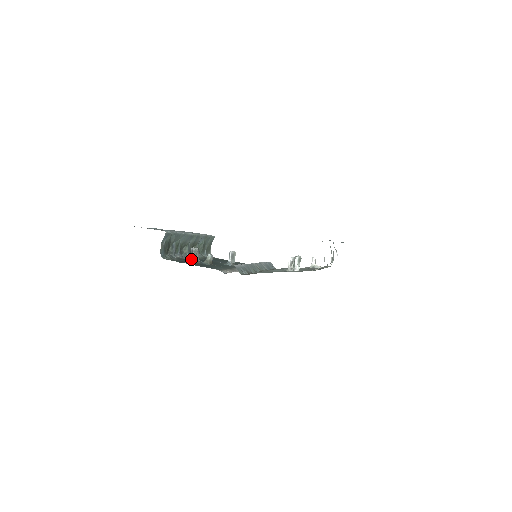
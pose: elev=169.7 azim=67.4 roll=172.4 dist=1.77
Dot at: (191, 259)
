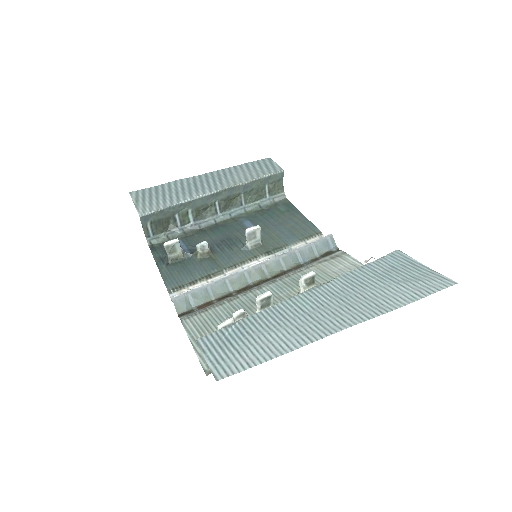
Dot at: (167, 255)
